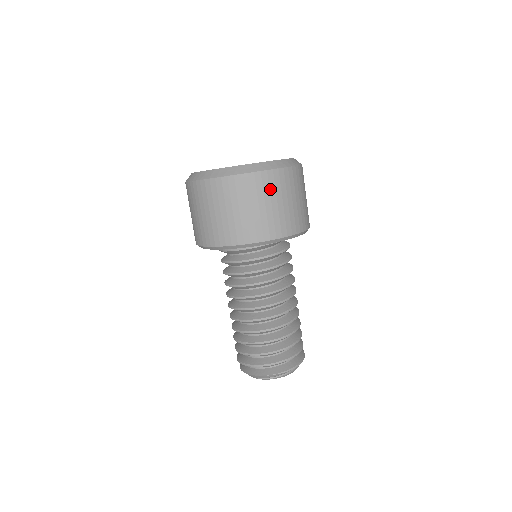
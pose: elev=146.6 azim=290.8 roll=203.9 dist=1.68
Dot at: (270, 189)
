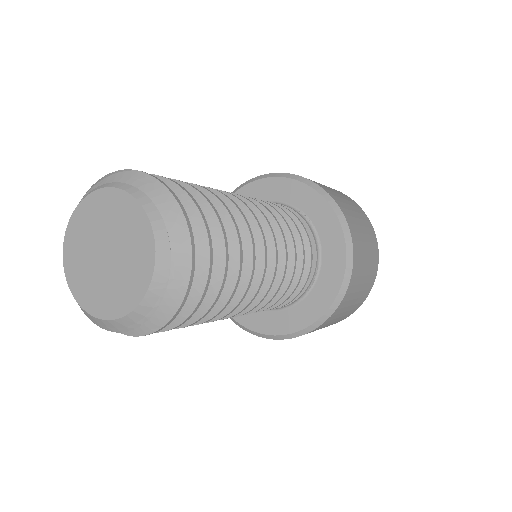
Dot at: occluded
